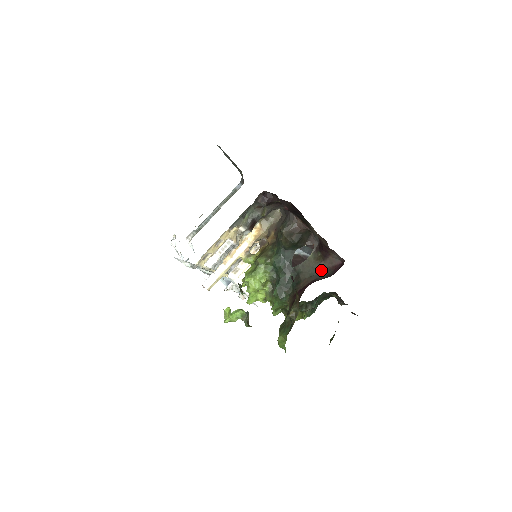
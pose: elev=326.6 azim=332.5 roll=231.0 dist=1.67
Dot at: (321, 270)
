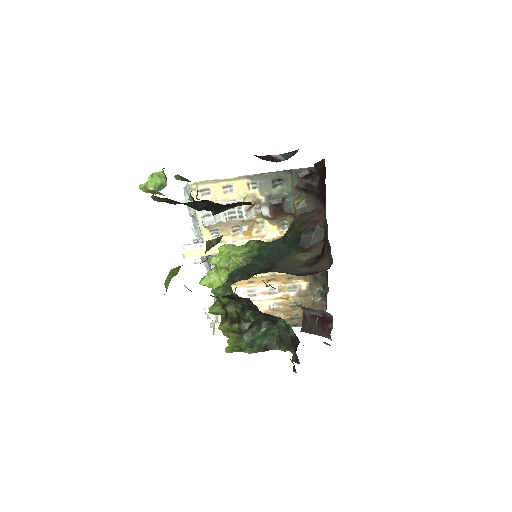
Dot at: (299, 273)
